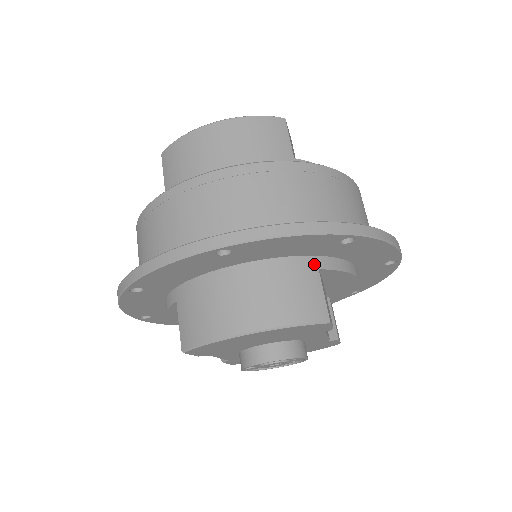
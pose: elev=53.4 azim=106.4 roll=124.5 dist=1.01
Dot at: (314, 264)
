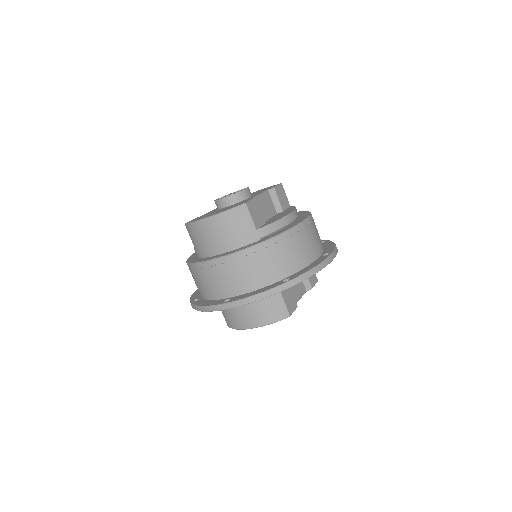
Dot at: occluded
